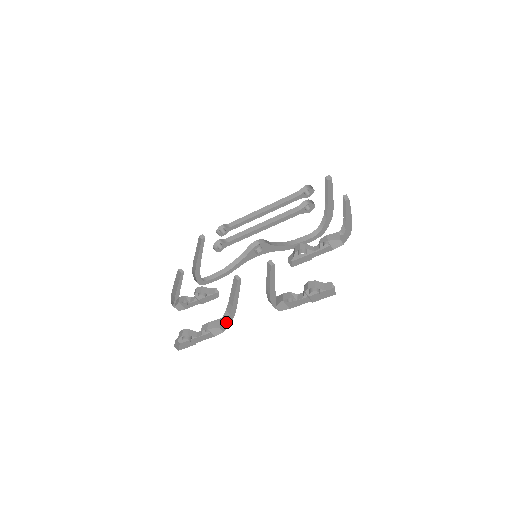
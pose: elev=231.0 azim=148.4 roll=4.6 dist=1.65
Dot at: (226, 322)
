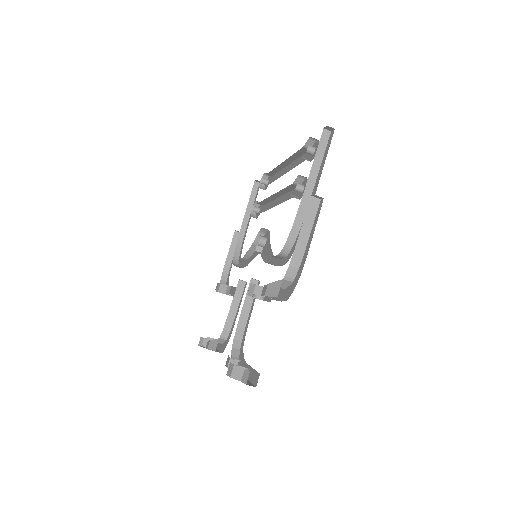
Dot at: (226, 340)
